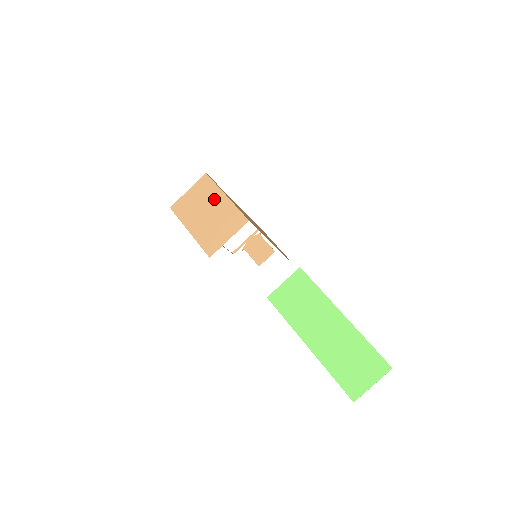
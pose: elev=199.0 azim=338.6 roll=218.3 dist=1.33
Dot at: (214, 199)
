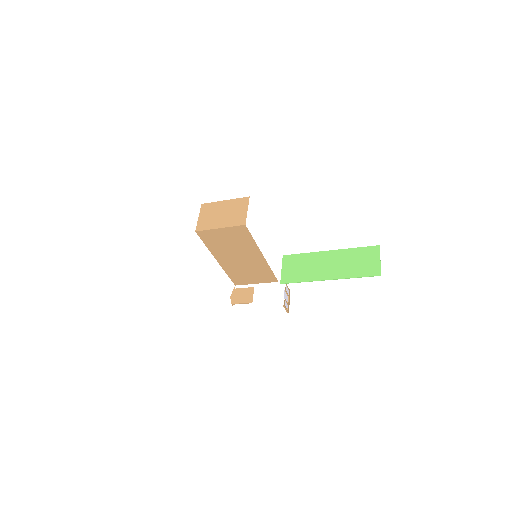
Dot at: (219, 207)
